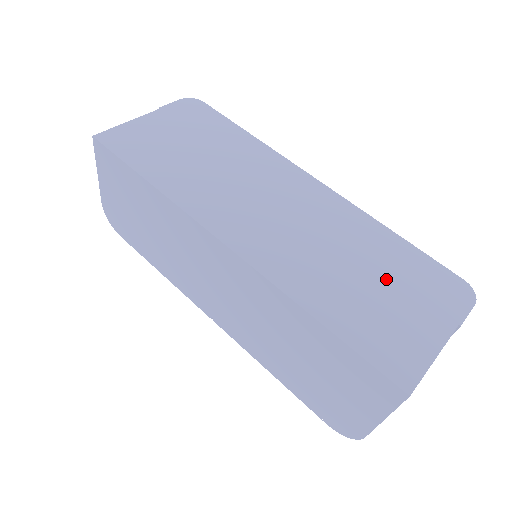
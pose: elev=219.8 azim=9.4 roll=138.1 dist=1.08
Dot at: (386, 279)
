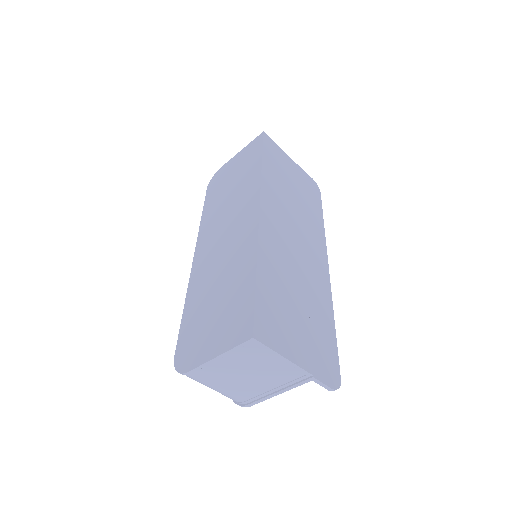
Dot at: (306, 318)
